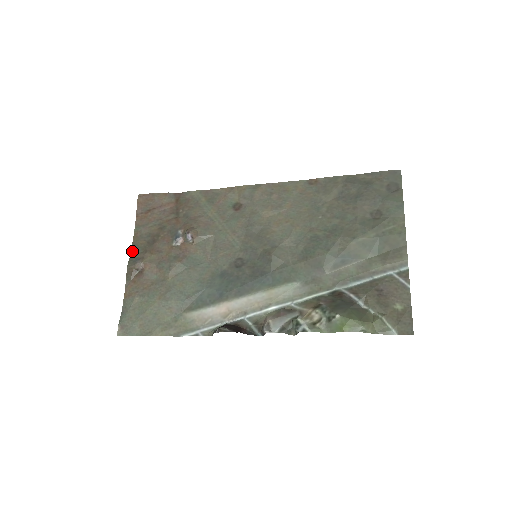
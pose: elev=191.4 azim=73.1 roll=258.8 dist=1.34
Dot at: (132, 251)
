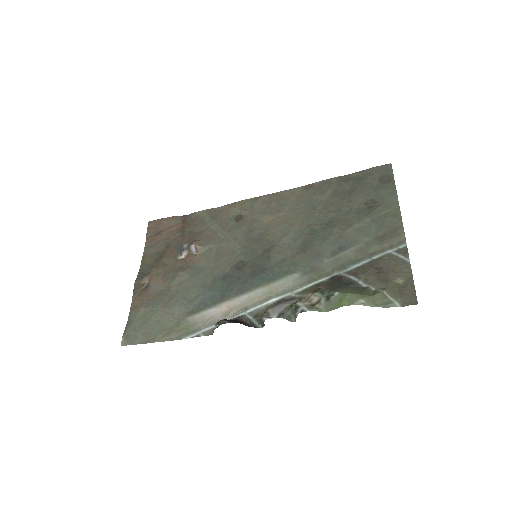
Dot at: (140, 269)
